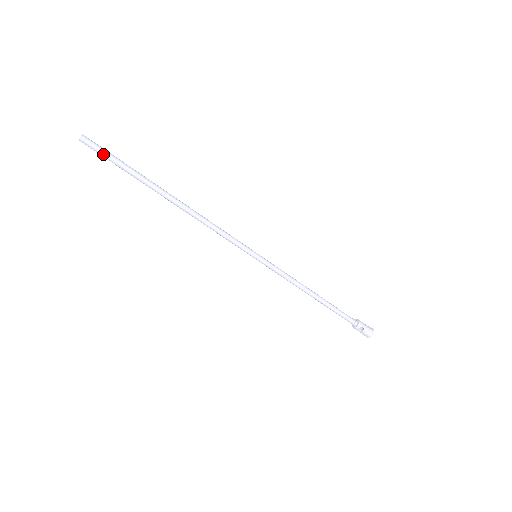
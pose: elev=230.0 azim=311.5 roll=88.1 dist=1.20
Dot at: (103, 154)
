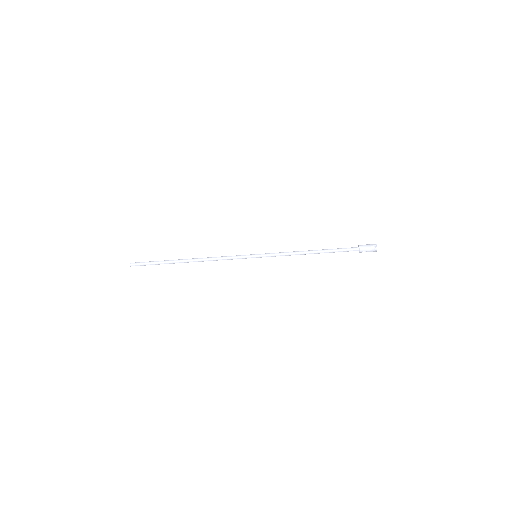
Dot at: (144, 265)
